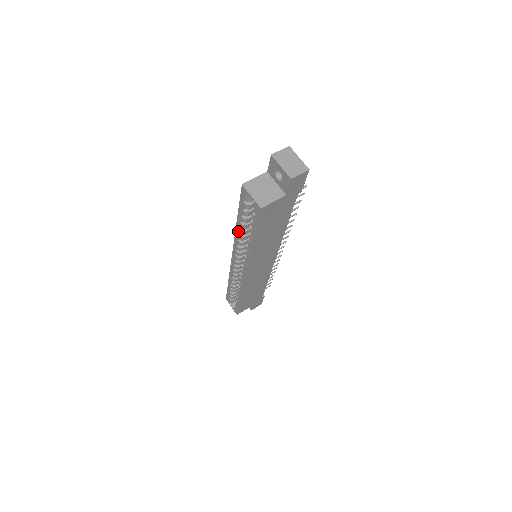
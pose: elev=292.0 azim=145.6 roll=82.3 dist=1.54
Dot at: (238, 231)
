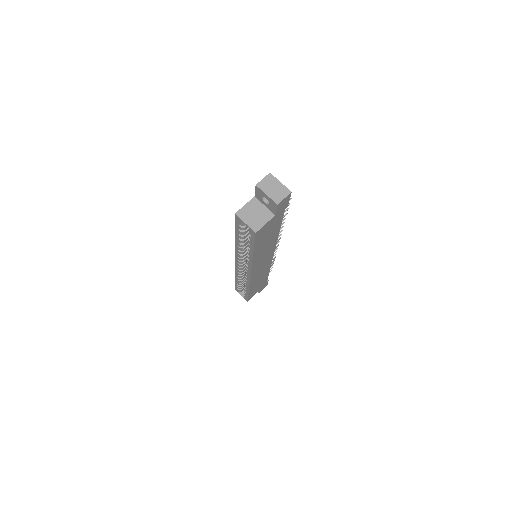
Dot at: (237, 244)
